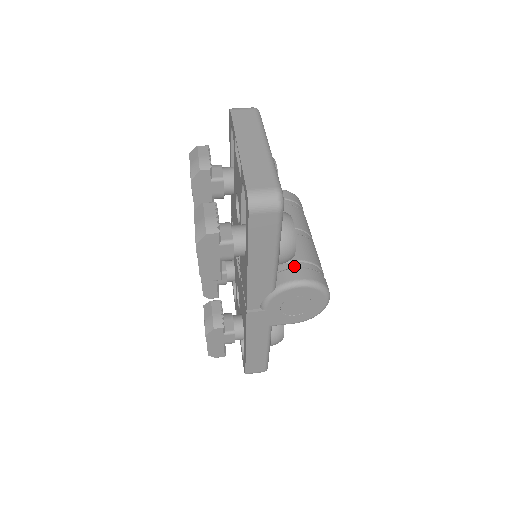
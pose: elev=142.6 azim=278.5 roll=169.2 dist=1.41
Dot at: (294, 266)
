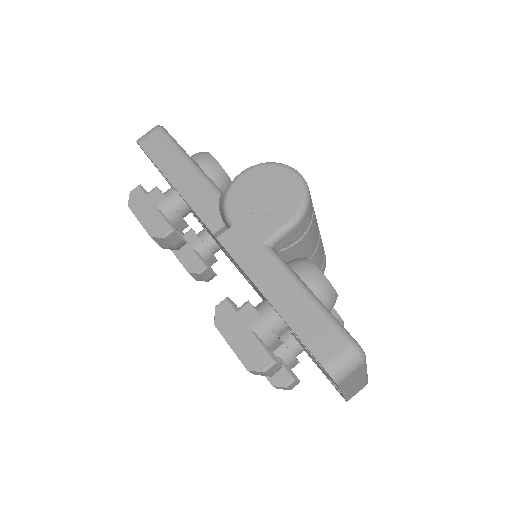
Dot at: occluded
